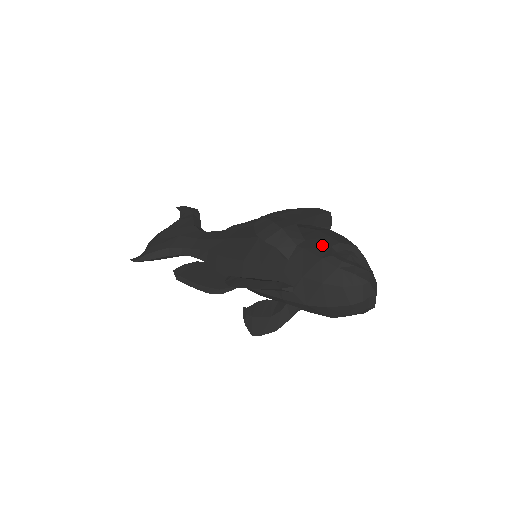
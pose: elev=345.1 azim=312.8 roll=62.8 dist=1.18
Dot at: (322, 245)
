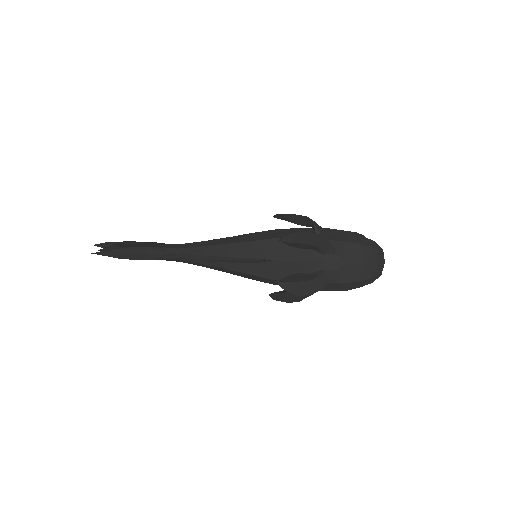
Dot at: occluded
